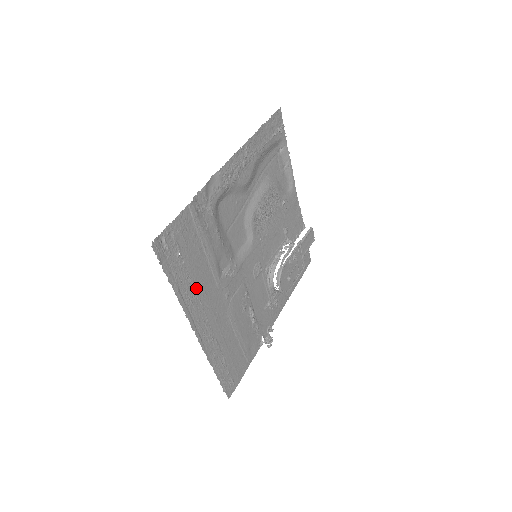
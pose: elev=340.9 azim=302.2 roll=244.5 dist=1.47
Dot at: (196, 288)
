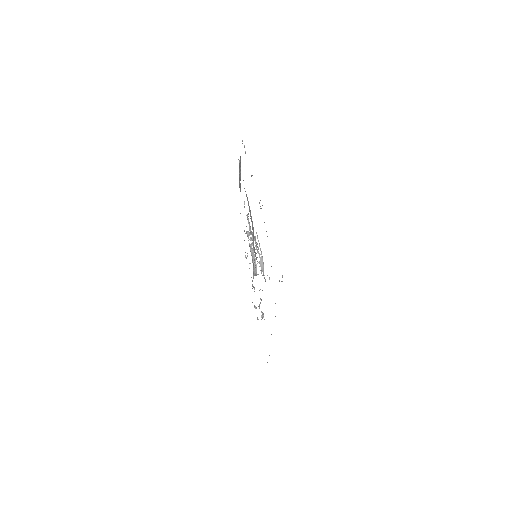
Dot at: occluded
